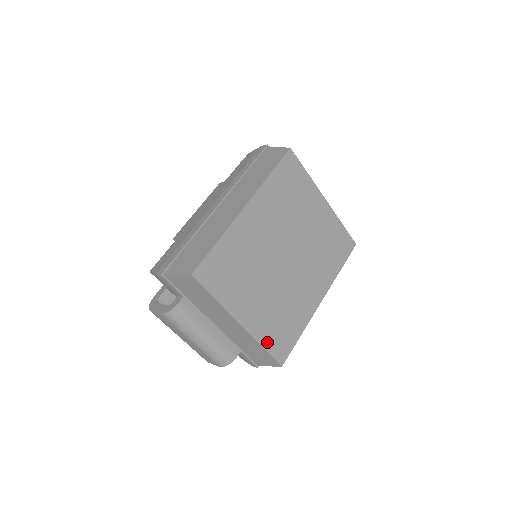
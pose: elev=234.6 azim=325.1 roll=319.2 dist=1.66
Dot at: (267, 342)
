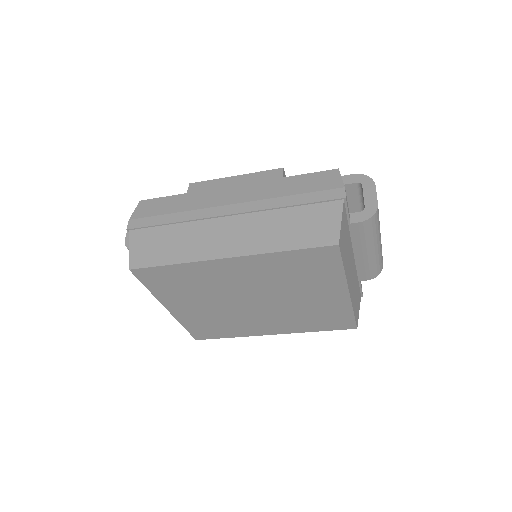
Dot at: (190, 326)
